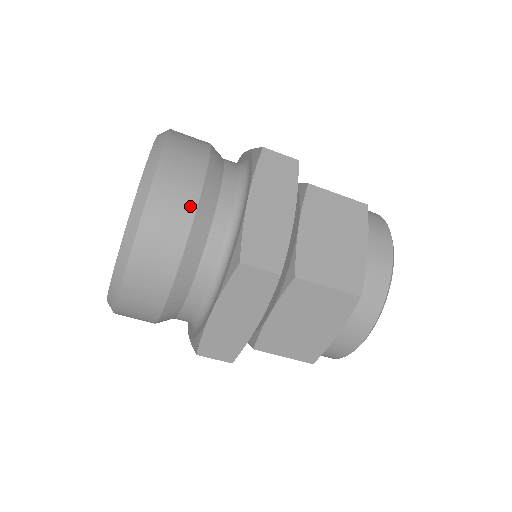
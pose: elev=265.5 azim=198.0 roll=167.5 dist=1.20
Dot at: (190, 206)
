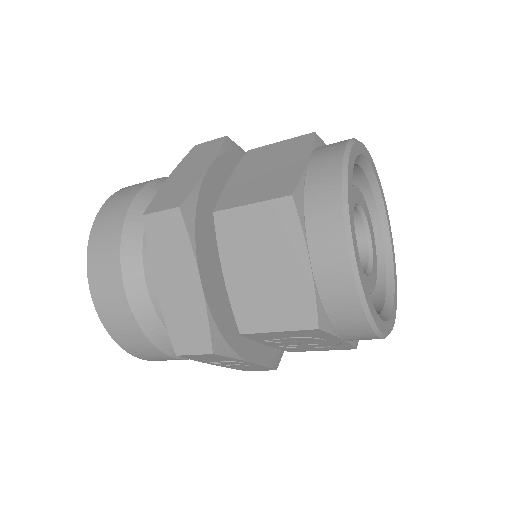
Dot at: (125, 206)
